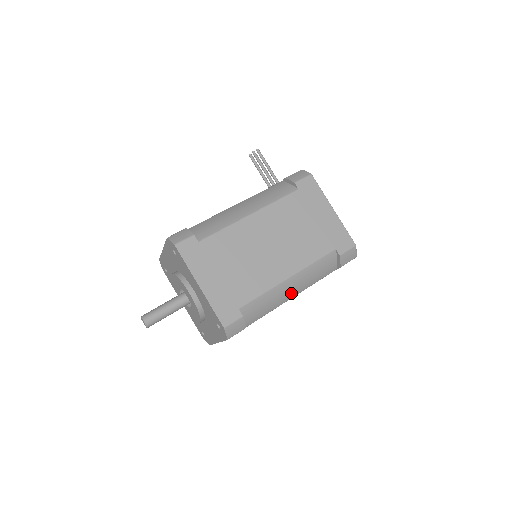
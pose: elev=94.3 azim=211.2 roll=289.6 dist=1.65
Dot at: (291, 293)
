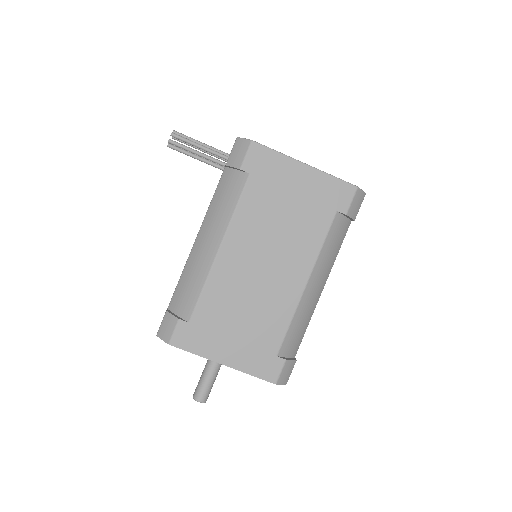
Dot at: (319, 290)
